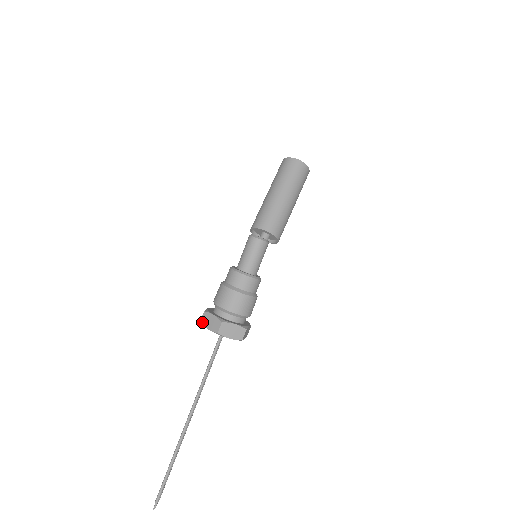
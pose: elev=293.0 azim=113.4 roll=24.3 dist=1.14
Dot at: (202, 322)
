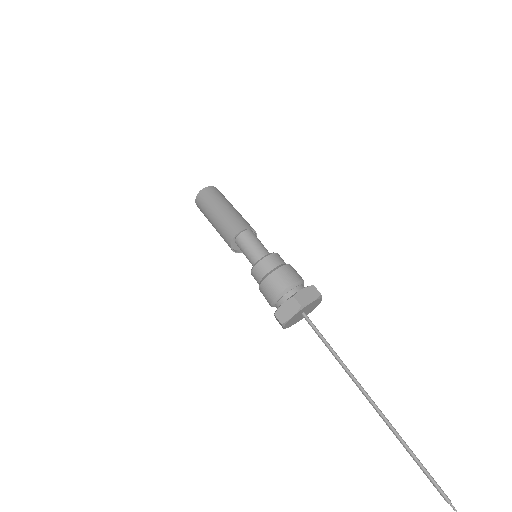
Dot at: (283, 321)
